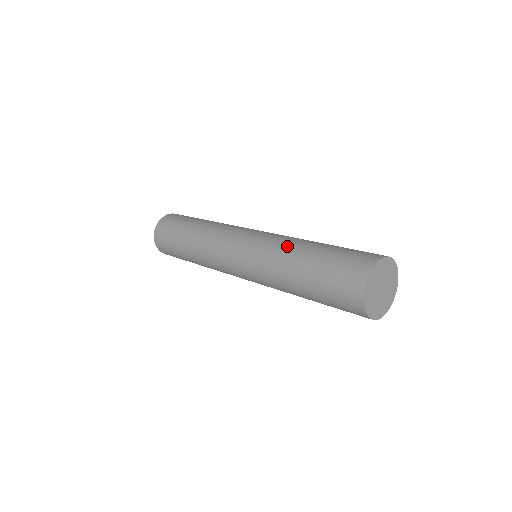
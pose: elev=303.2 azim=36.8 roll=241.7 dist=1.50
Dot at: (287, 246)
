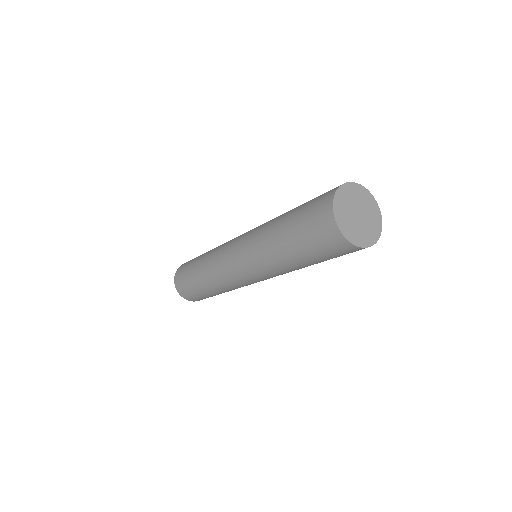
Dot at: (264, 239)
